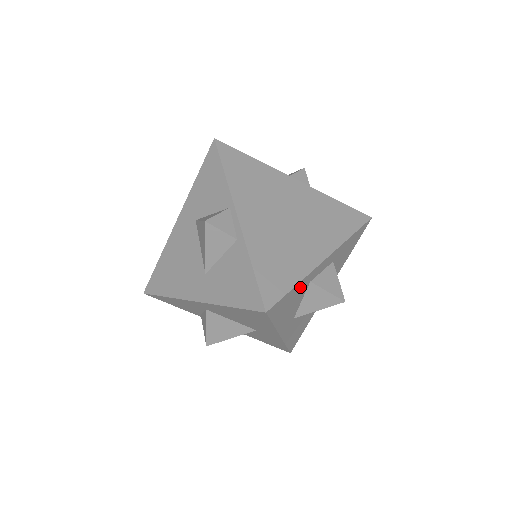
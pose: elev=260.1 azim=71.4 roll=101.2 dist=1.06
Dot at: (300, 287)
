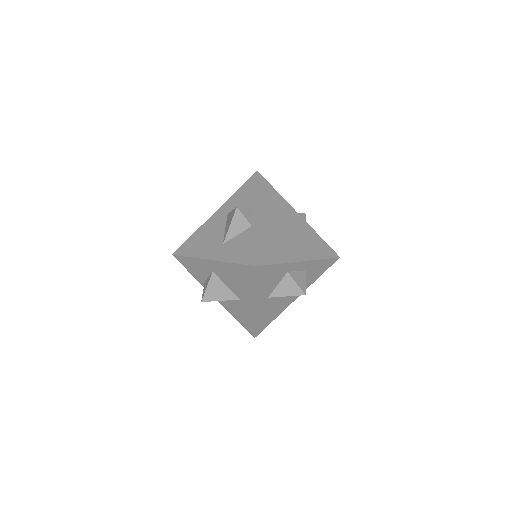
Dot at: (280, 269)
